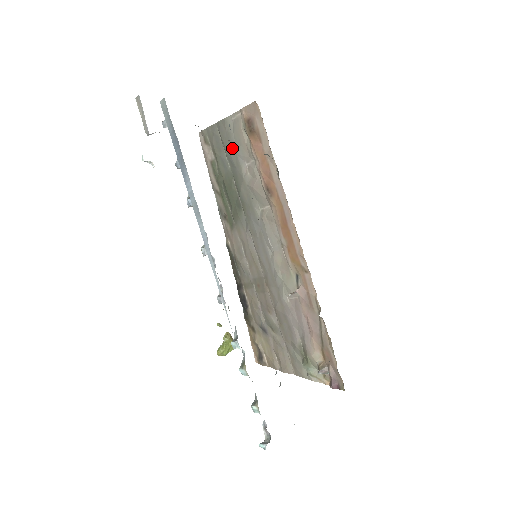
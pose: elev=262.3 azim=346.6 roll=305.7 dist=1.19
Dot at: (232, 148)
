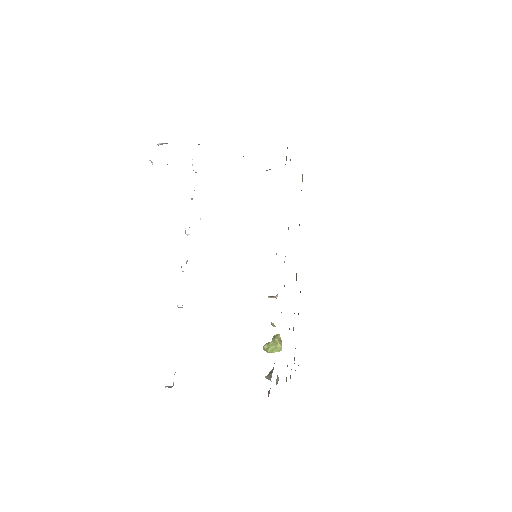
Dot at: occluded
